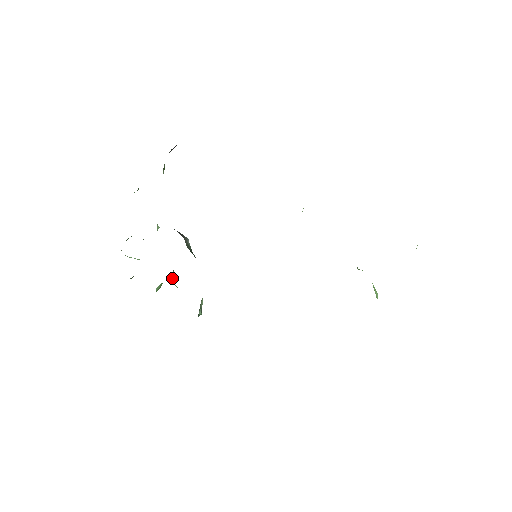
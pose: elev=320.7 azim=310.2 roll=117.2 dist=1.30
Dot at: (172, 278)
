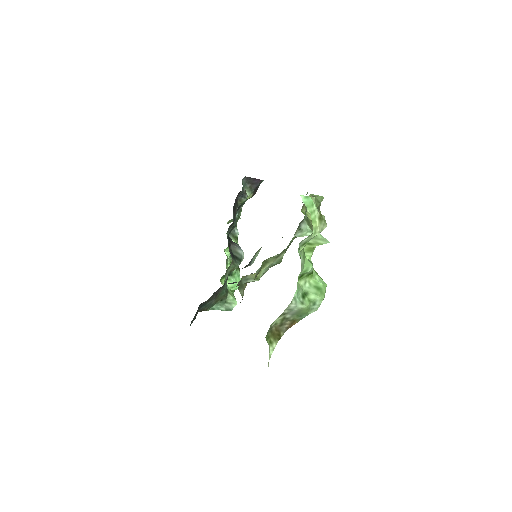
Dot at: occluded
